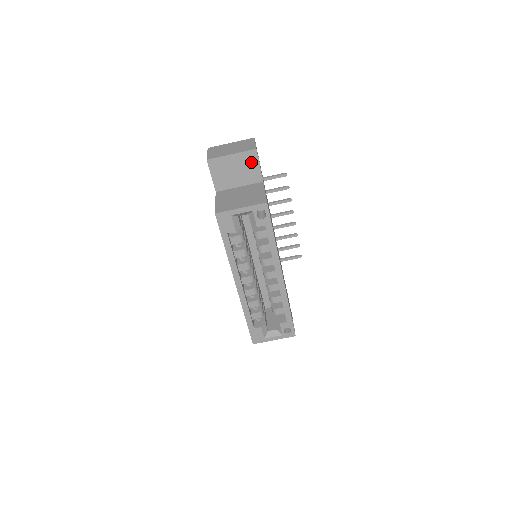
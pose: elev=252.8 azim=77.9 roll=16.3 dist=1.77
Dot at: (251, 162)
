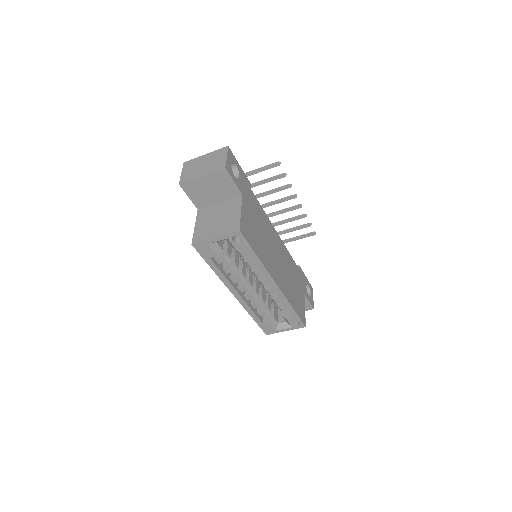
Dot at: (224, 180)
